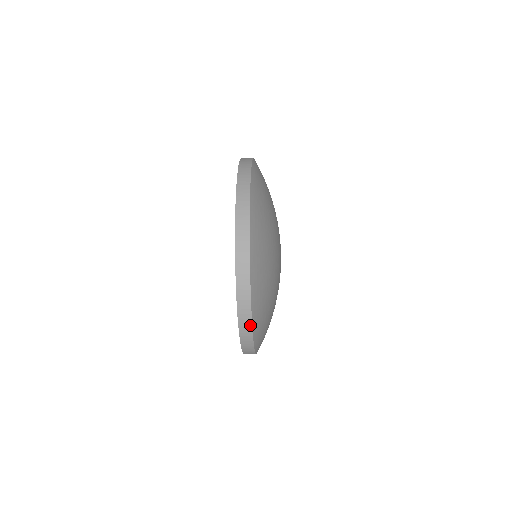
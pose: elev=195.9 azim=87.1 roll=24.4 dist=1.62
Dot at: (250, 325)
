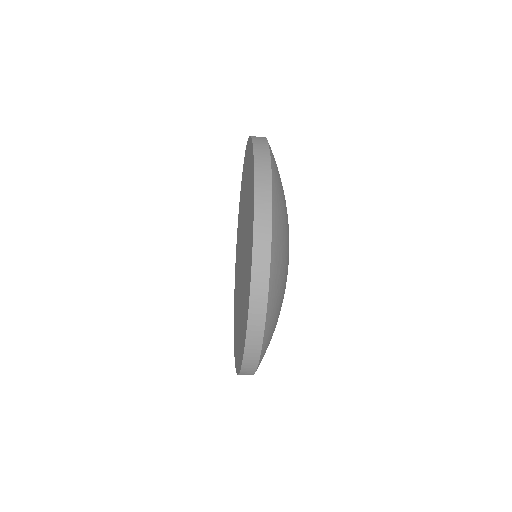
Dot at: occluded
